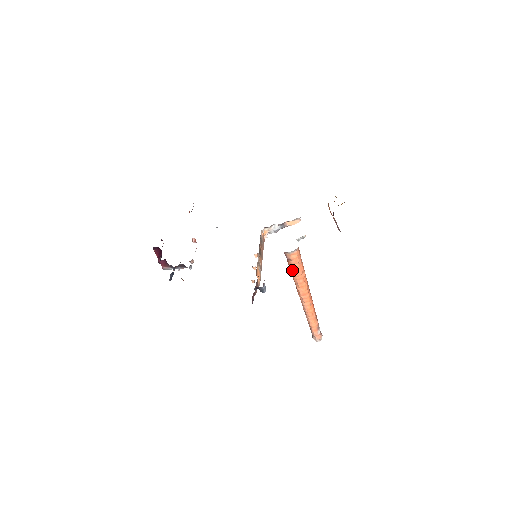
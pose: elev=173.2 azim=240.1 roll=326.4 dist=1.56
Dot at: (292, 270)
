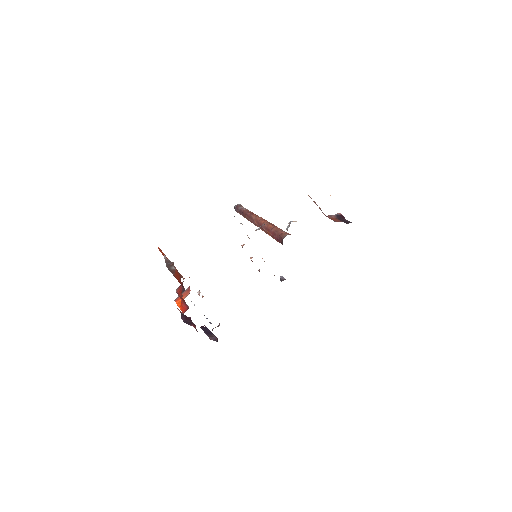
Dot at: occluded
